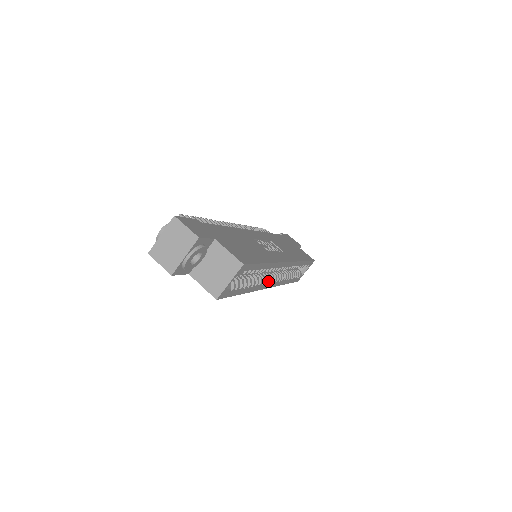
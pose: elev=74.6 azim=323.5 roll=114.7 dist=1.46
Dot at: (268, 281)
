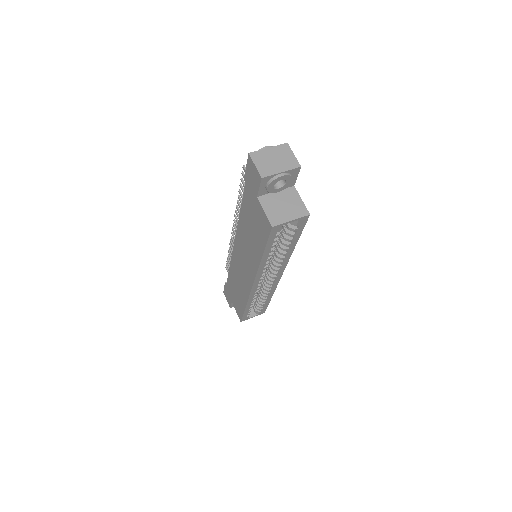
Dot at: occluded
